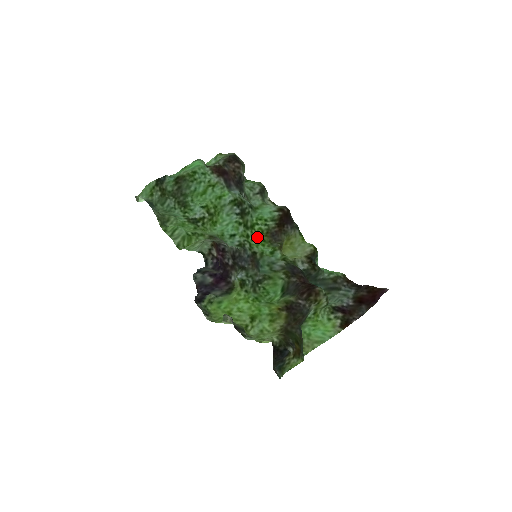
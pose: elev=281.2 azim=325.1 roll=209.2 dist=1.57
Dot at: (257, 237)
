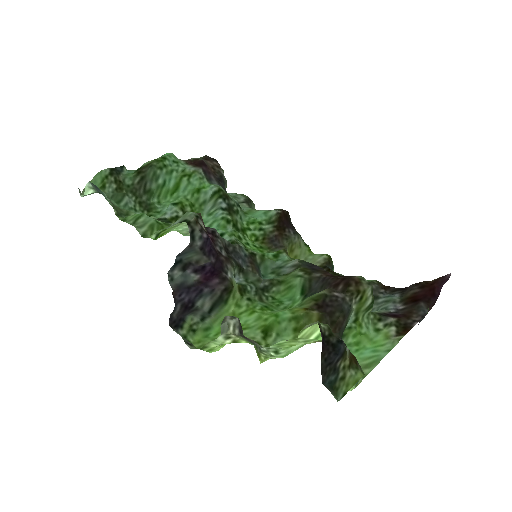
Dot at: (251, 242)
